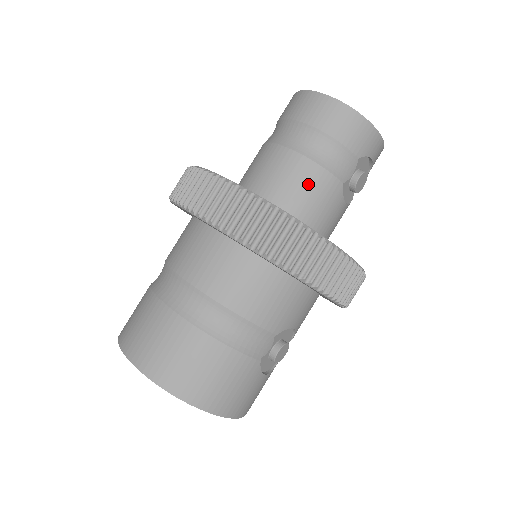
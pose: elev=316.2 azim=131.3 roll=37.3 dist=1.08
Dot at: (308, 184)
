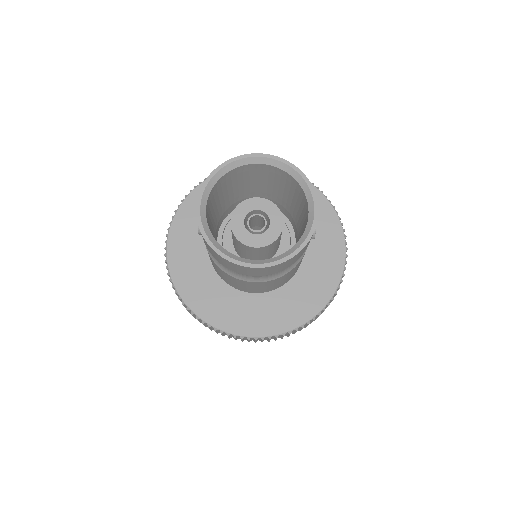
Dot at: (285, 278)
